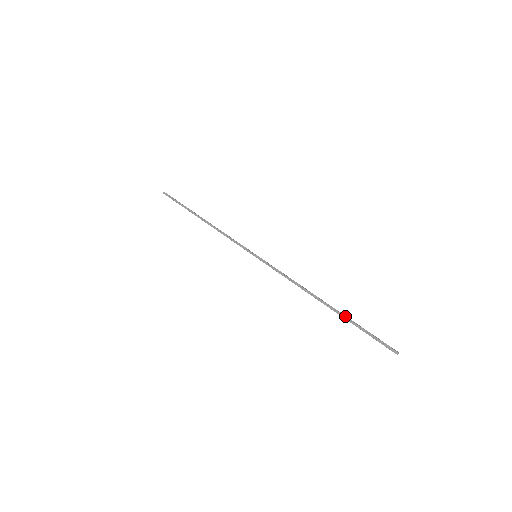
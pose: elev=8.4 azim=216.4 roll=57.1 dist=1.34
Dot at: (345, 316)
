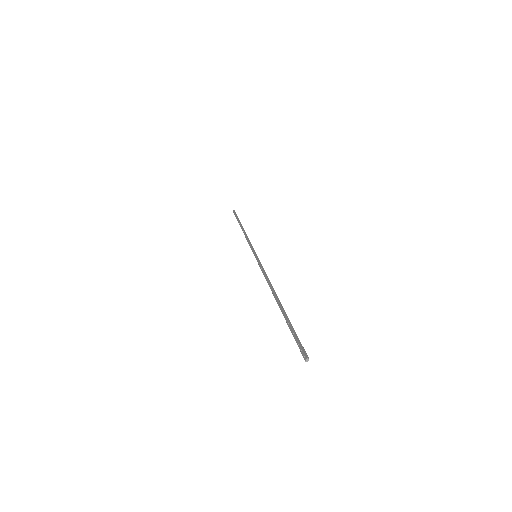
Dot at: (284, 313)
